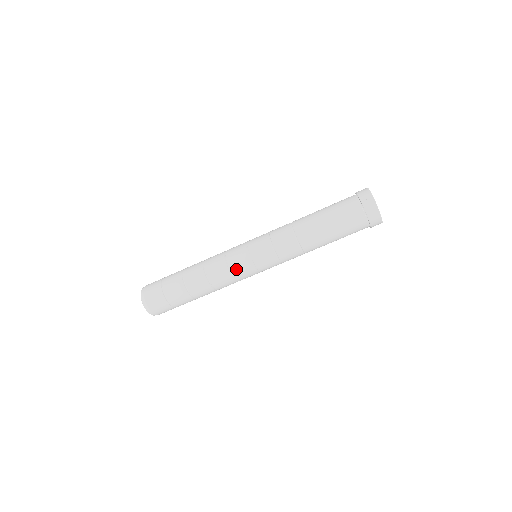
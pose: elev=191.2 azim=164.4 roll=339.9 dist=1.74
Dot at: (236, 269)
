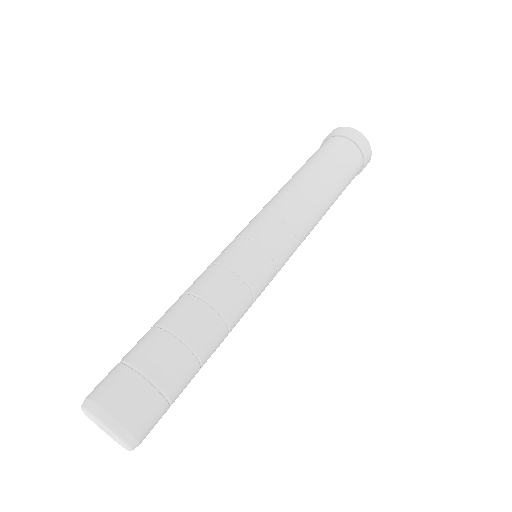
Dot at: (232, 259)
